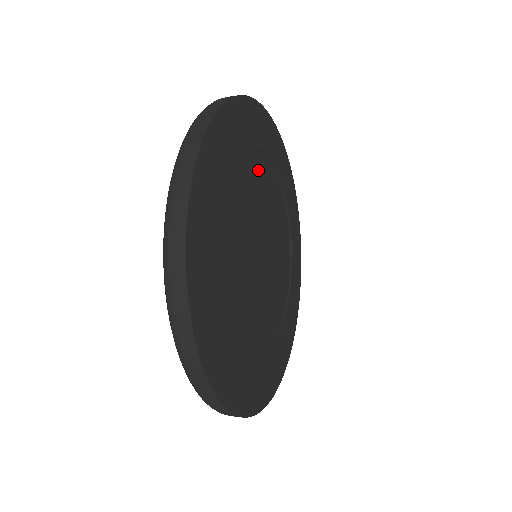
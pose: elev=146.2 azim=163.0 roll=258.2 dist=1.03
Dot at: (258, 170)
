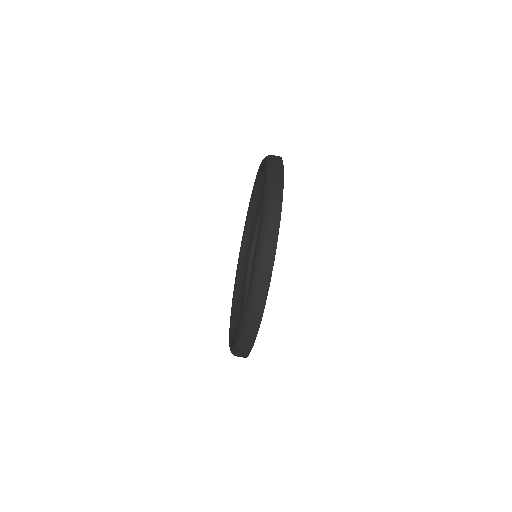
Dot at: occluded
